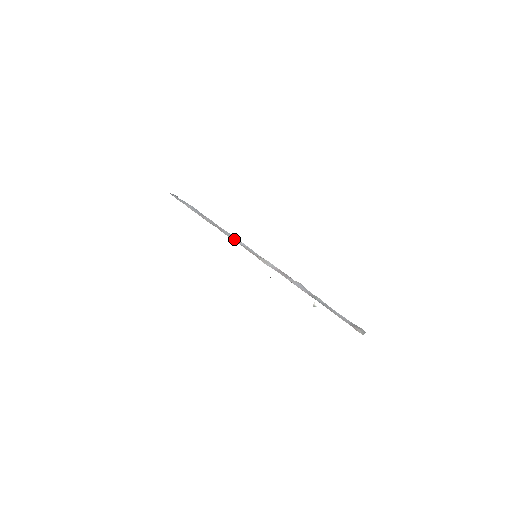
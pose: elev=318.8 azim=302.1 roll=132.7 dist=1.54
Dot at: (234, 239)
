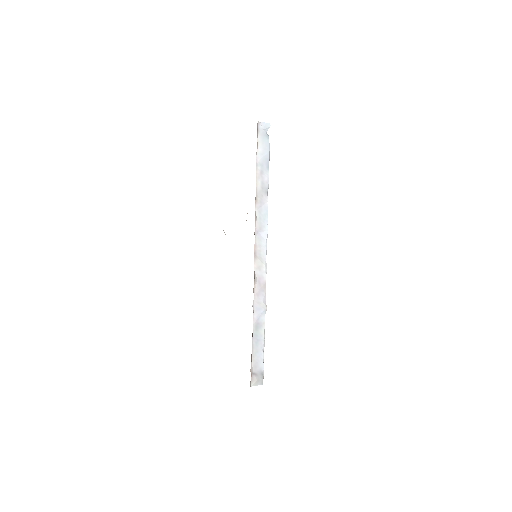
Dot at: (260, 222)
